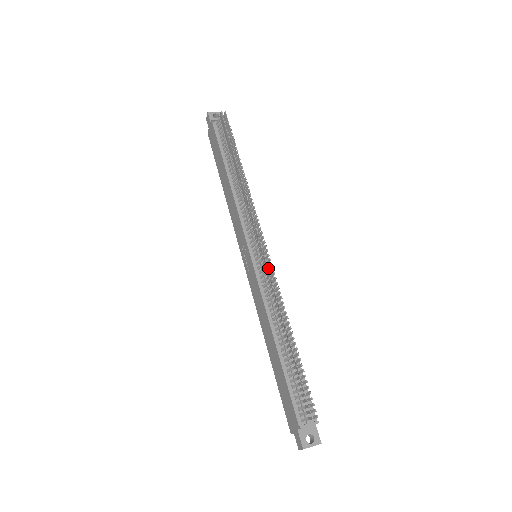
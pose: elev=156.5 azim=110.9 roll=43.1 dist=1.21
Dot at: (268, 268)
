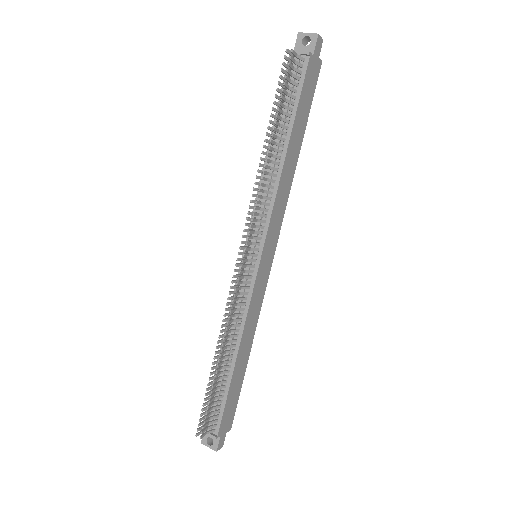
Dot at: (231, 286)
